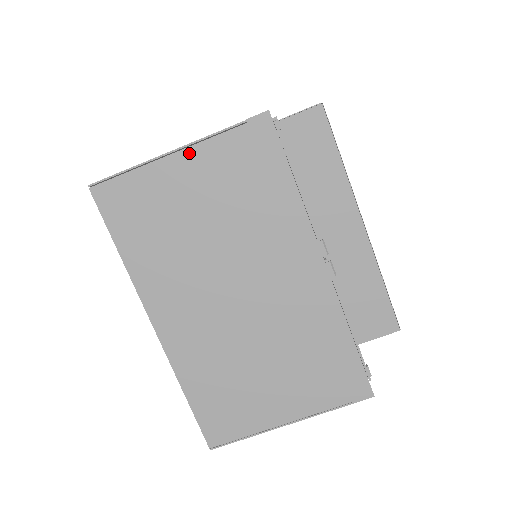
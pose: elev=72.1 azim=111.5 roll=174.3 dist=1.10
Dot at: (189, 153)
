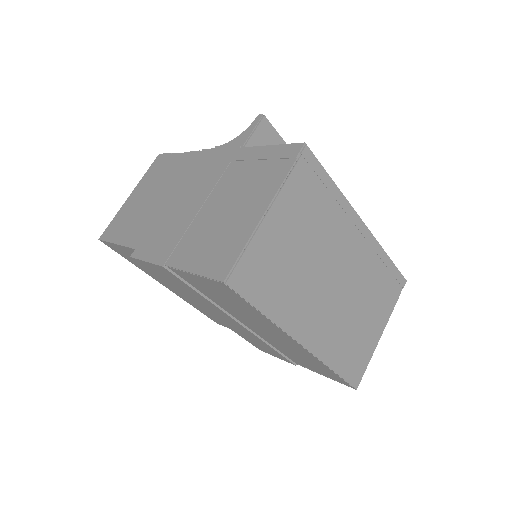
Dot at: (276, 206)
